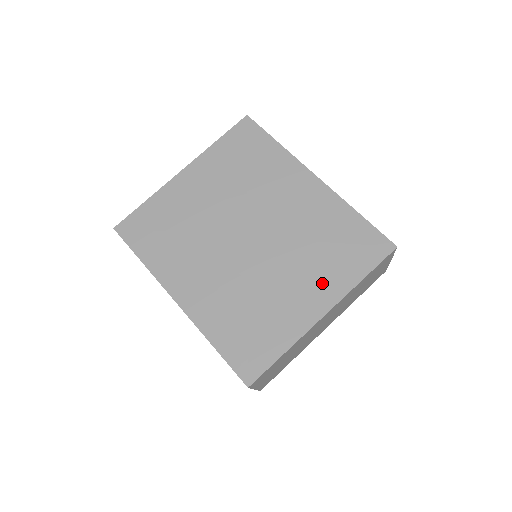
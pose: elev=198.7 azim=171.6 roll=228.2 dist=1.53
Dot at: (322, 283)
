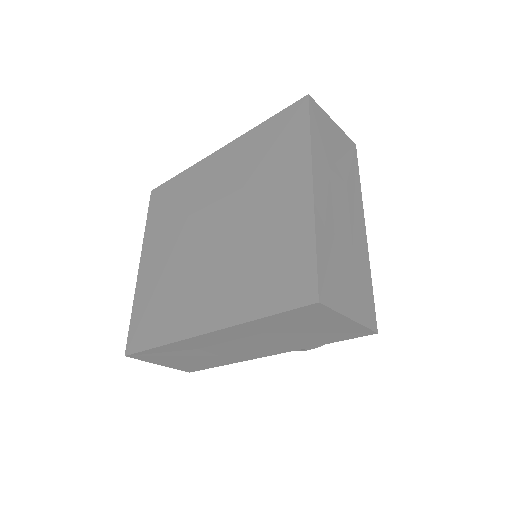
Dot at: (287, 176)
